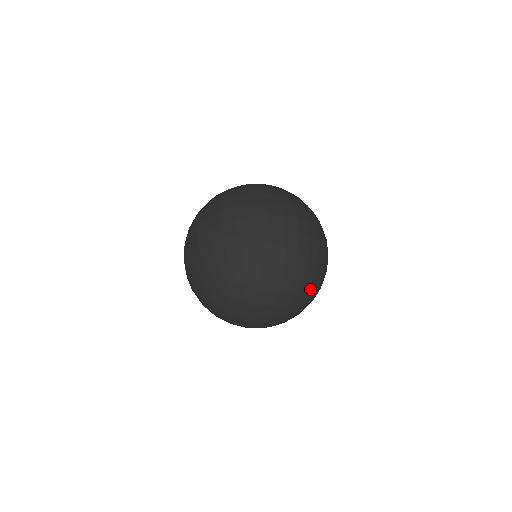
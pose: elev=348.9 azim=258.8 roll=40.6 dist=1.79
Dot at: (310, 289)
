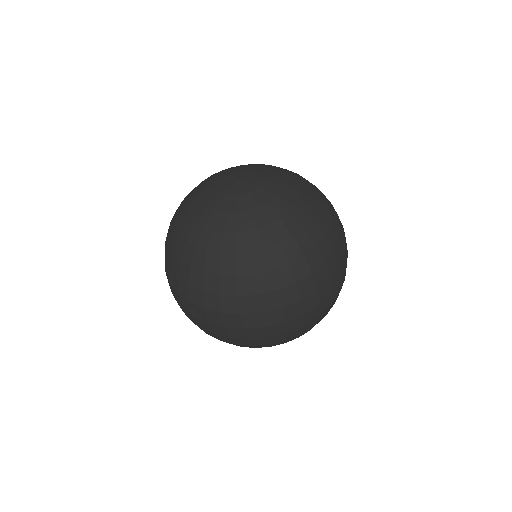
Dot at: occluded
